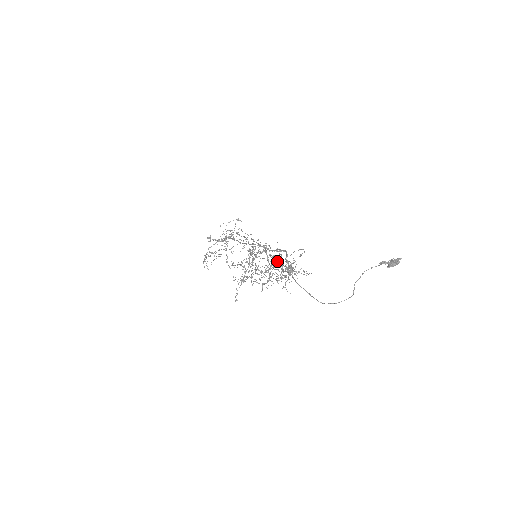
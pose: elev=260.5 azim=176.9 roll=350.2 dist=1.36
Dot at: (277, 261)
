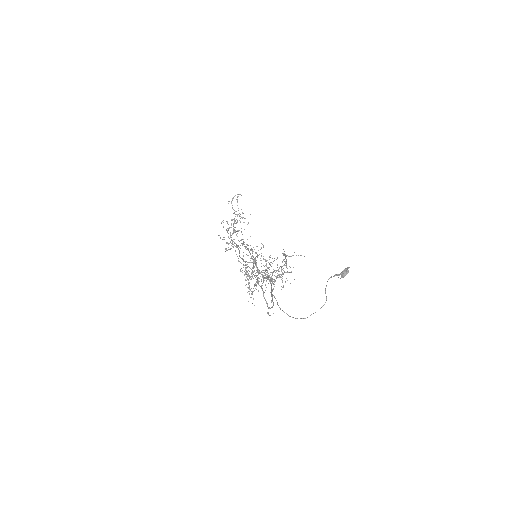
Dot at: occluded
